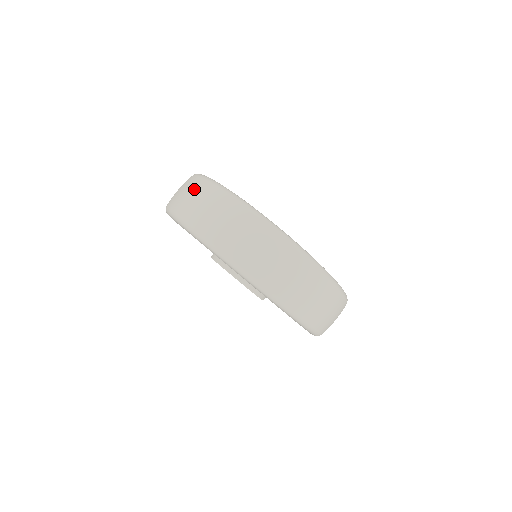
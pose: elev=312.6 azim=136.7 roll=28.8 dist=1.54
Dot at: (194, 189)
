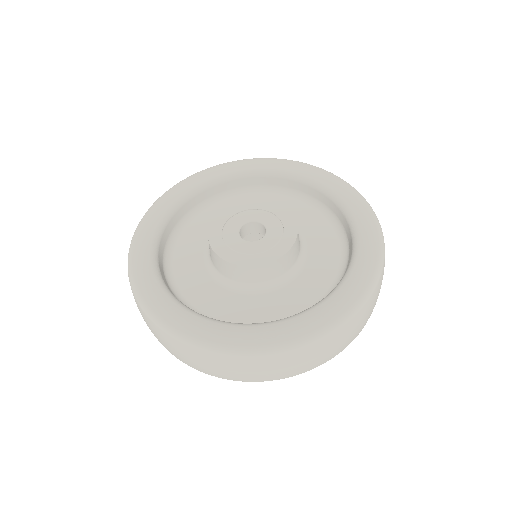
Dot at: (220, 365)
